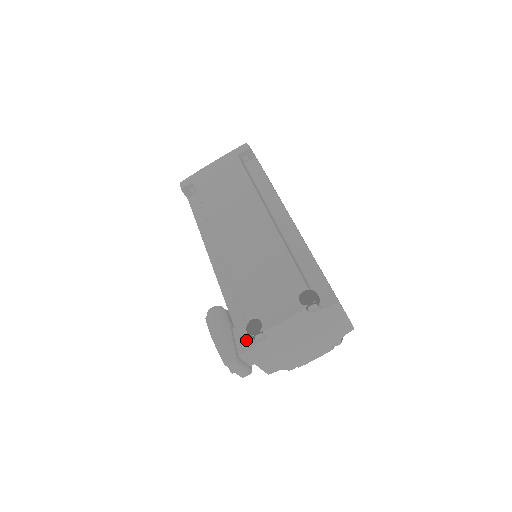
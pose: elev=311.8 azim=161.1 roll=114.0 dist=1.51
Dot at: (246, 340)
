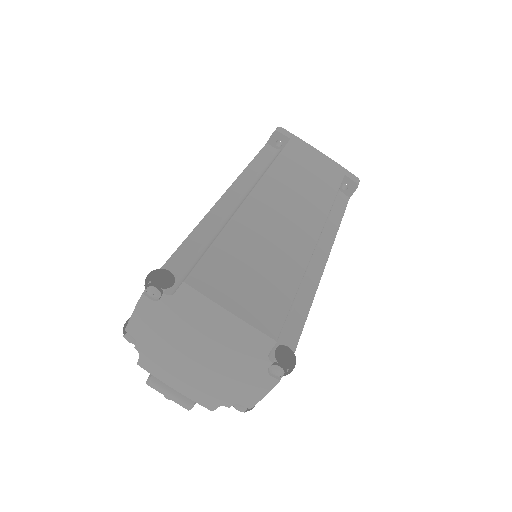
Dot at: occluded
